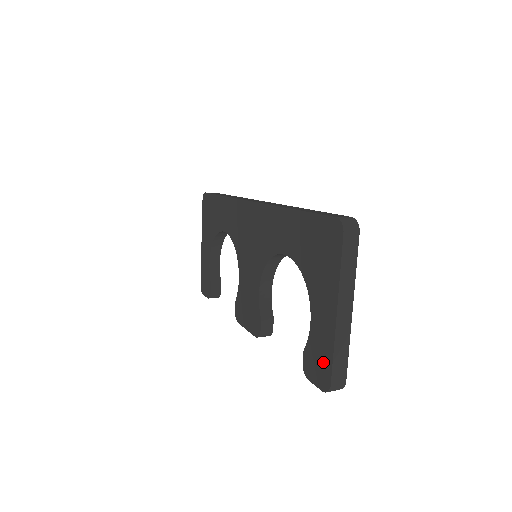
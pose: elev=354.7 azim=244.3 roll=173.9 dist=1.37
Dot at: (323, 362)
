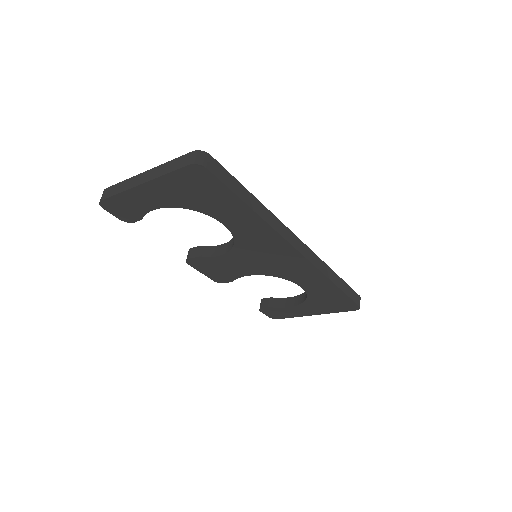
Dot at: (282, 315)
